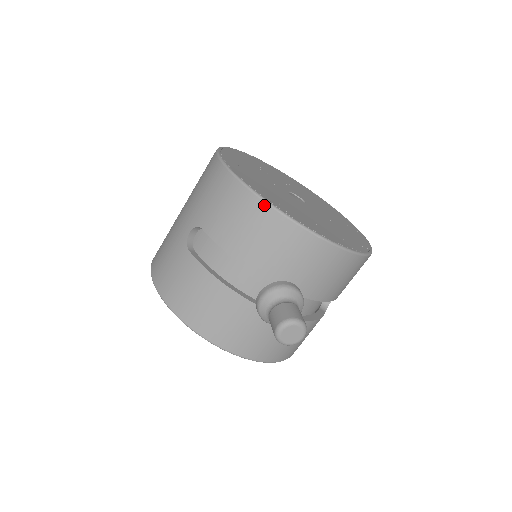
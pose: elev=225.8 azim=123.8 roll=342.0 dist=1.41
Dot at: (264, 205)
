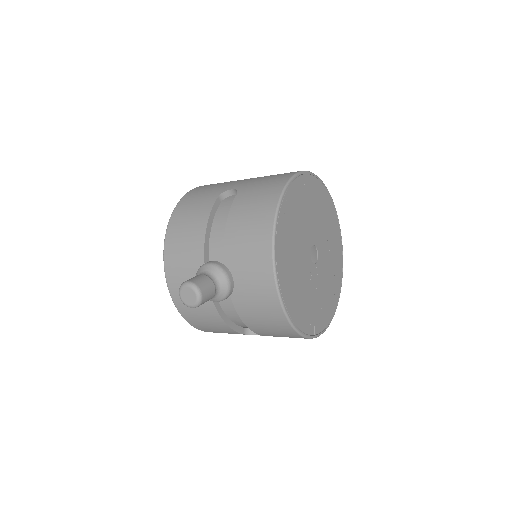
Dot at: (272, 219)
